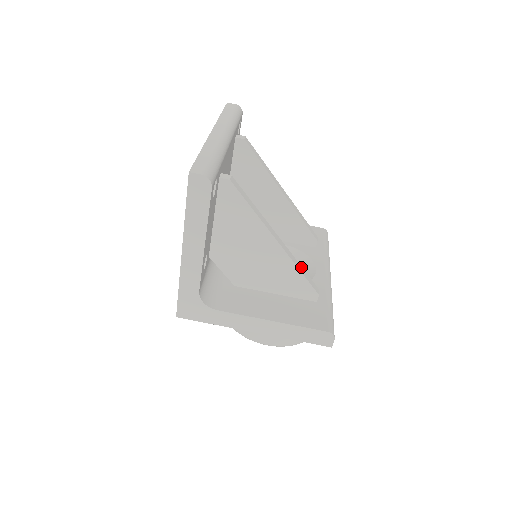
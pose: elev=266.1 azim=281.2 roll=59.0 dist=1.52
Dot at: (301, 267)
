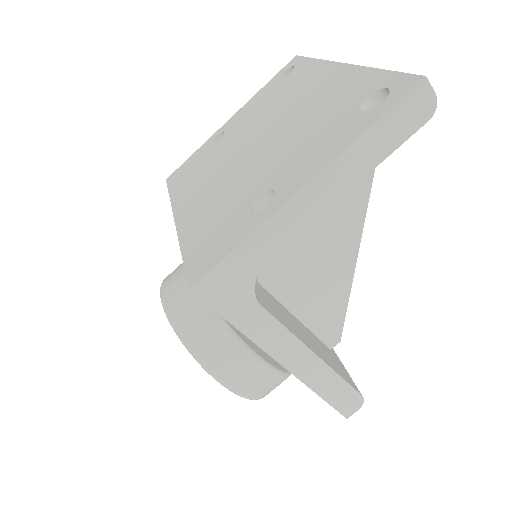
Dot at: occluded
